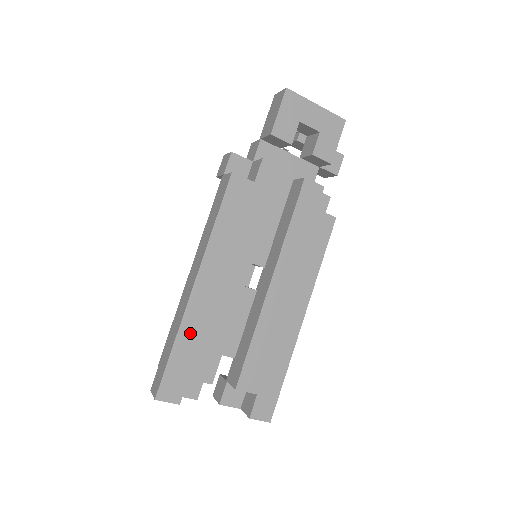
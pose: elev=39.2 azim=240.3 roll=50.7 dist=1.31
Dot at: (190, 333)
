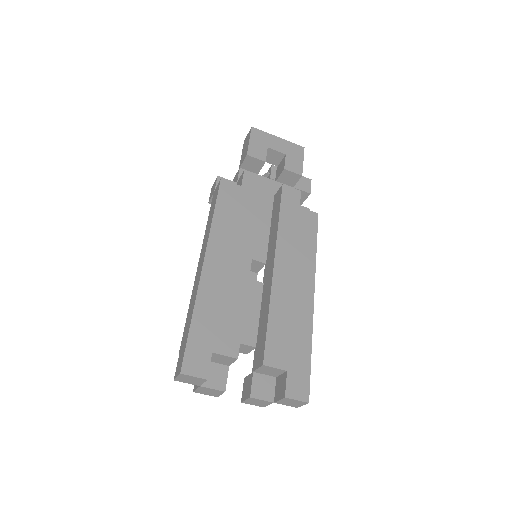
Dot at: (207, 307)
